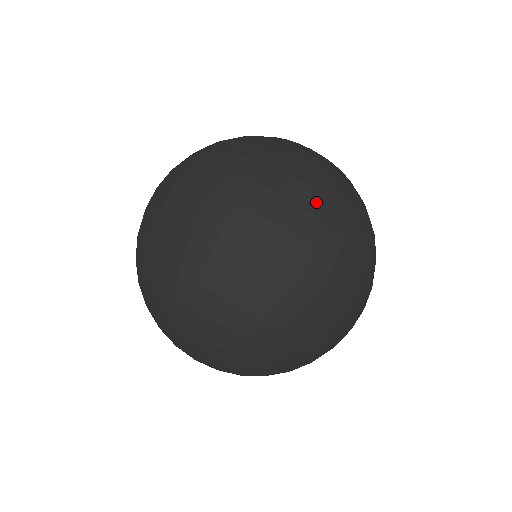
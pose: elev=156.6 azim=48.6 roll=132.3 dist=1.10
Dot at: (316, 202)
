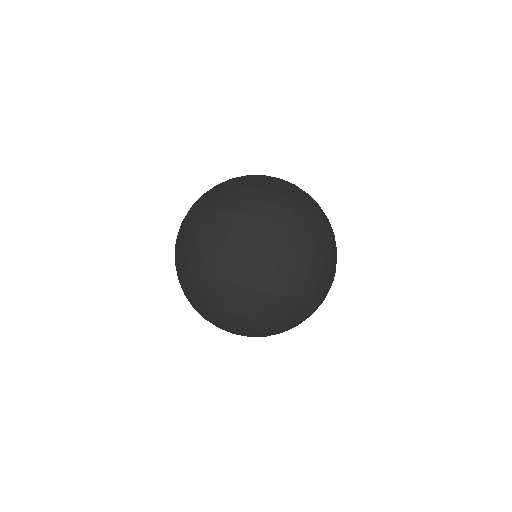
Dot at: (292, 250)
